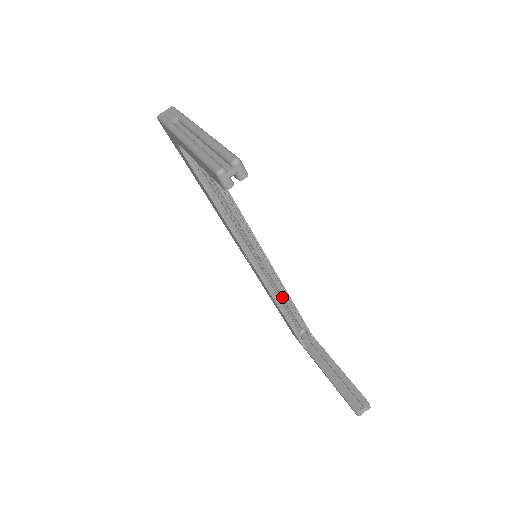
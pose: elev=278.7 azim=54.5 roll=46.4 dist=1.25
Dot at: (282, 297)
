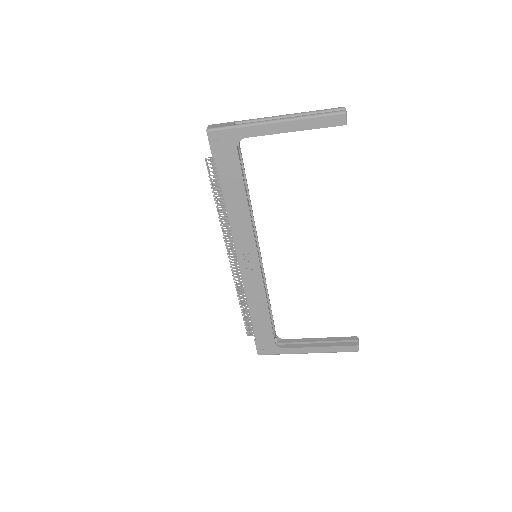
Dot at: occluded
